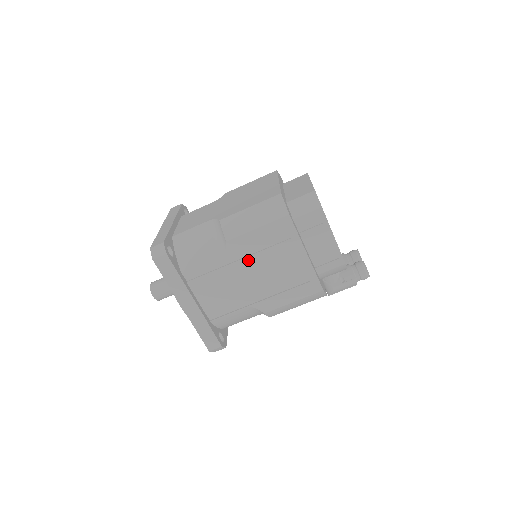
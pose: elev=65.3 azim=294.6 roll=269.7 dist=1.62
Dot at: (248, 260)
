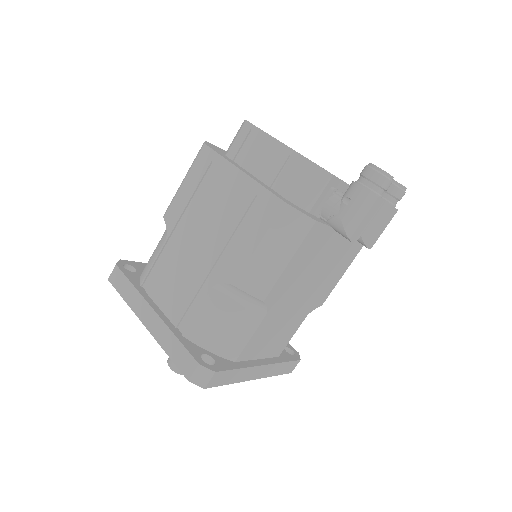
Dot at: (189, 224)
